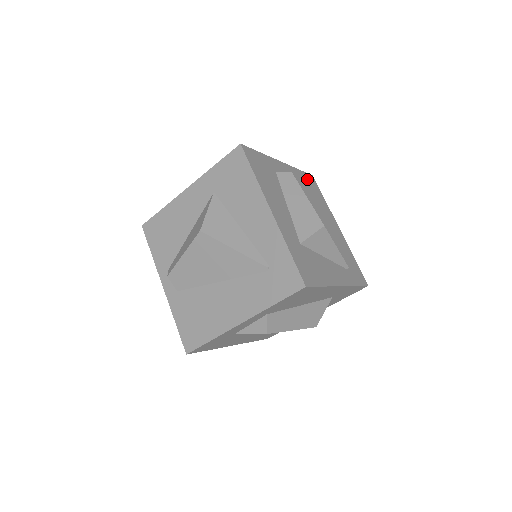
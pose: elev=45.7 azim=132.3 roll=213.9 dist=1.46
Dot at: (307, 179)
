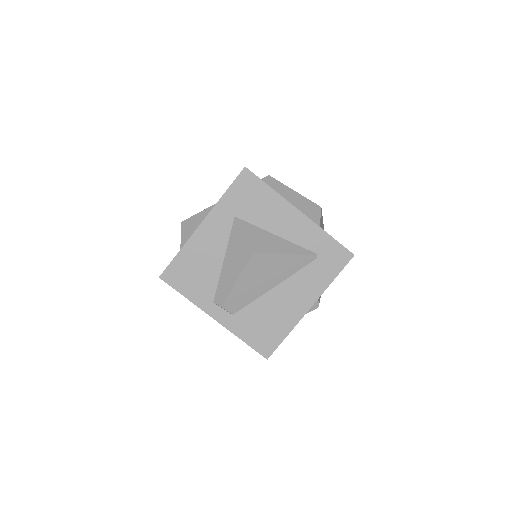
Dot at: occluded
